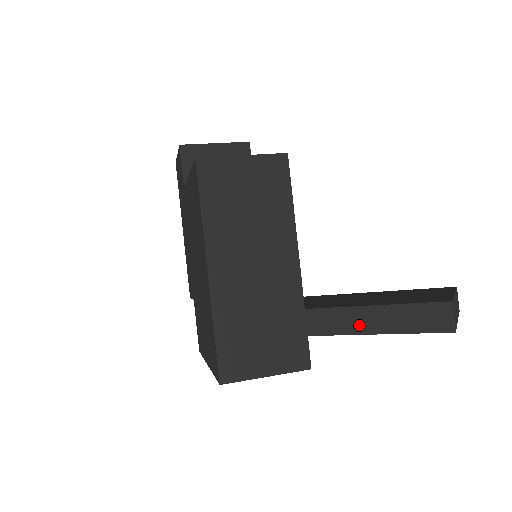
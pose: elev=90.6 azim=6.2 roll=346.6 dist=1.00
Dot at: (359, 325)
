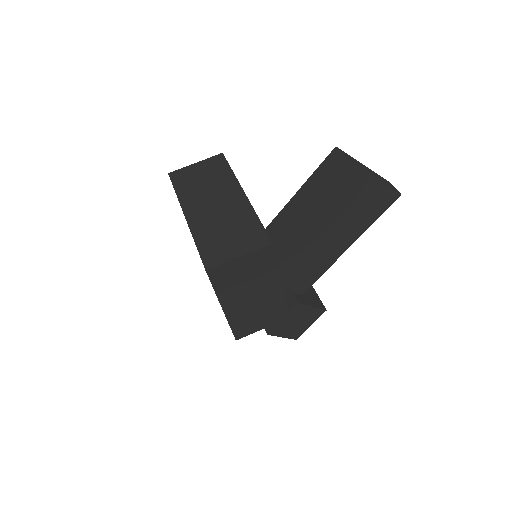
Dot at: (298, 206)
